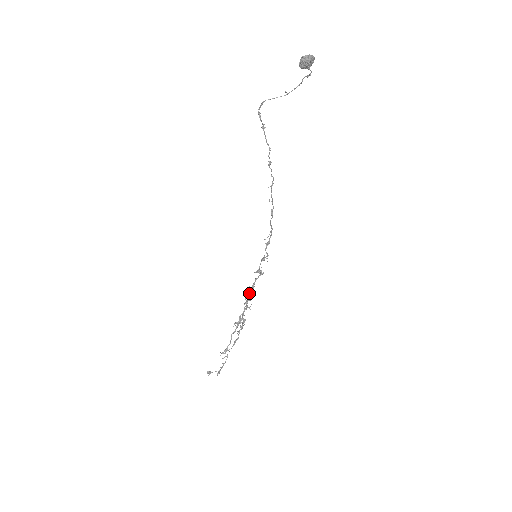
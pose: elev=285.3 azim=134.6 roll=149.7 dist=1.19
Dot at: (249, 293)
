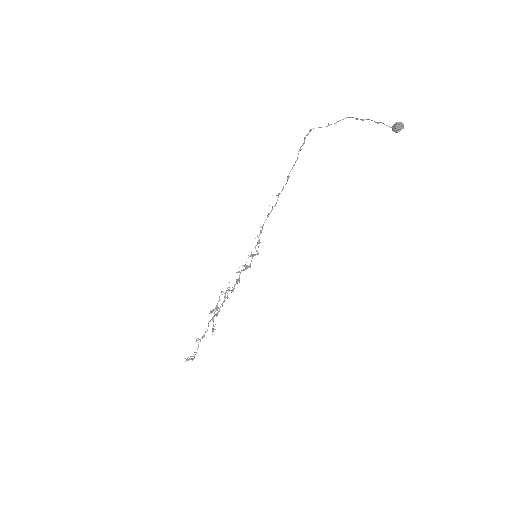
Dot at: occluded
